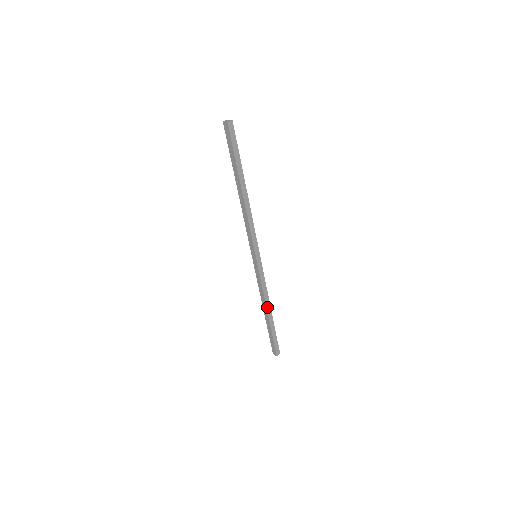
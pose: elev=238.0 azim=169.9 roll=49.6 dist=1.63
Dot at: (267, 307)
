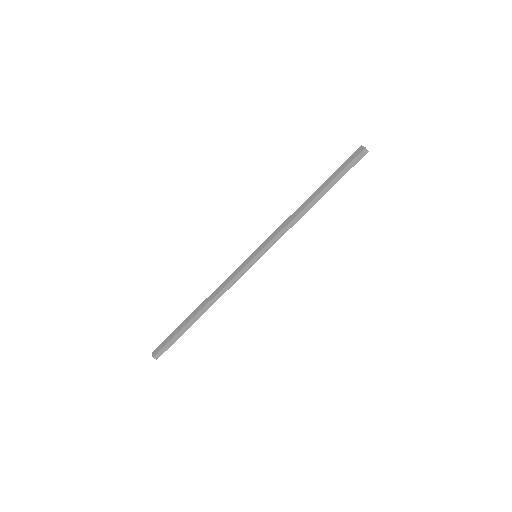
Dot at: (207, 305)
